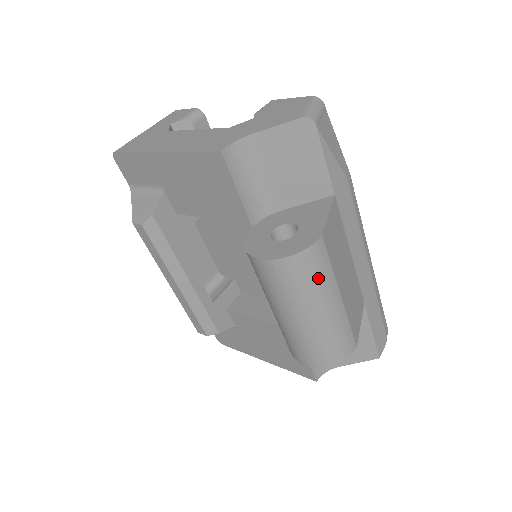
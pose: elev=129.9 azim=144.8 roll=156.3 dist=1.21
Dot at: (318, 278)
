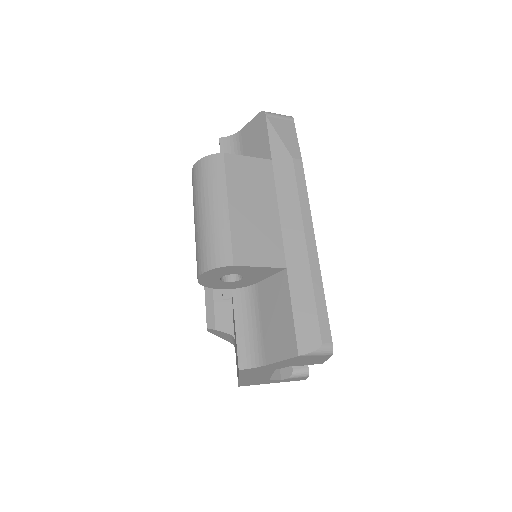
Dot at: (210, 180)
